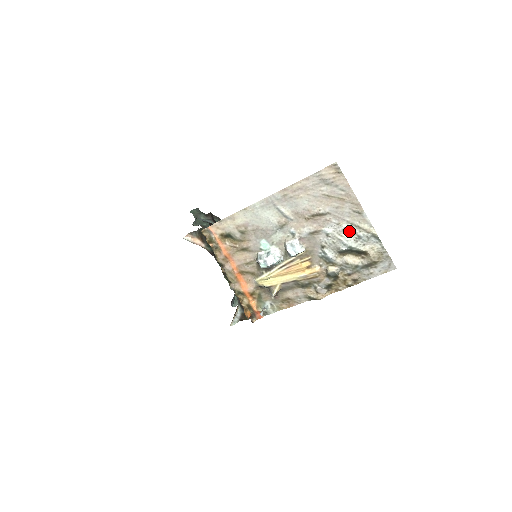
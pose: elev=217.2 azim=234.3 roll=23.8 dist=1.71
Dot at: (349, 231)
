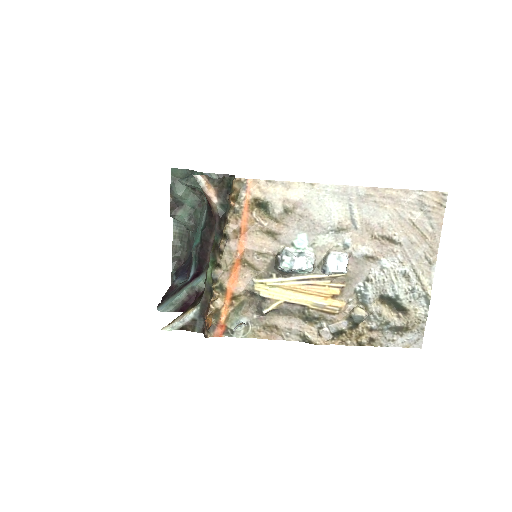
Dot at: (406, 277)
